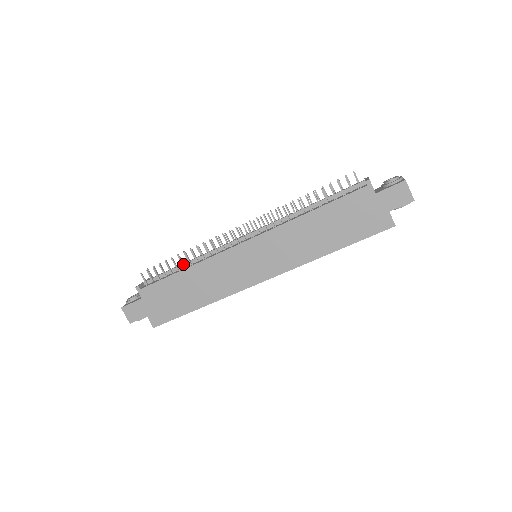
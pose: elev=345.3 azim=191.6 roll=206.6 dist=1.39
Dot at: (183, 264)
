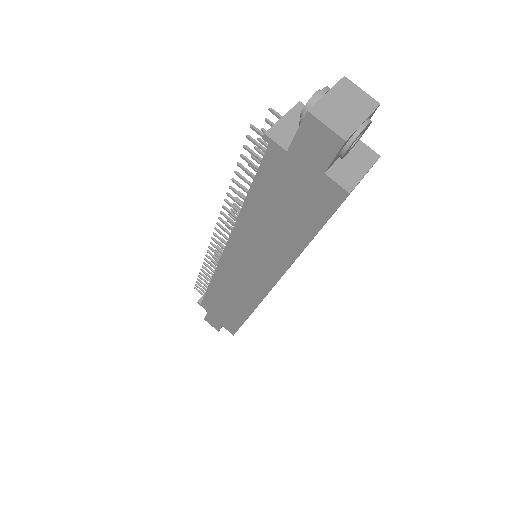
Dot at: (209, 277)
